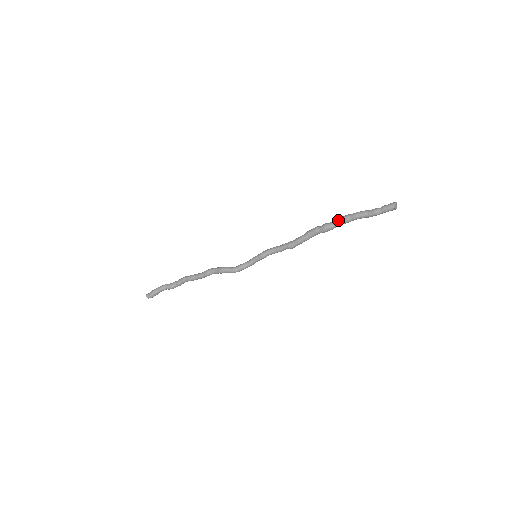
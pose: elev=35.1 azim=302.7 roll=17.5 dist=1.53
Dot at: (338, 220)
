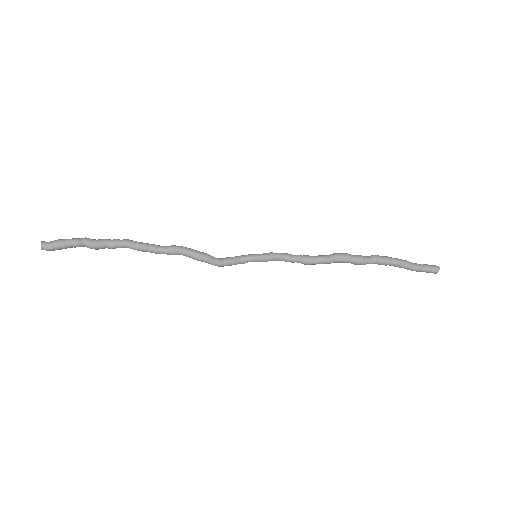
Dot at: (378, 260)
